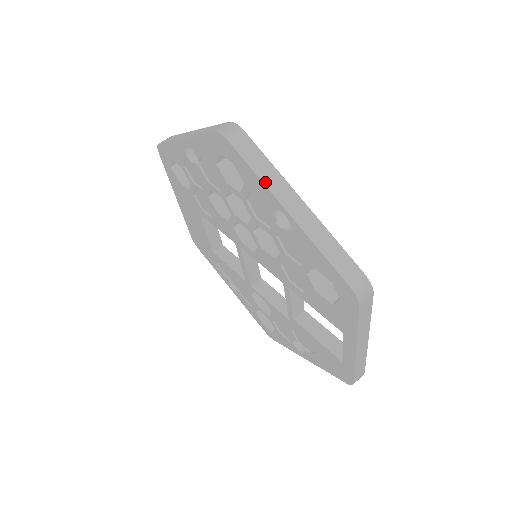
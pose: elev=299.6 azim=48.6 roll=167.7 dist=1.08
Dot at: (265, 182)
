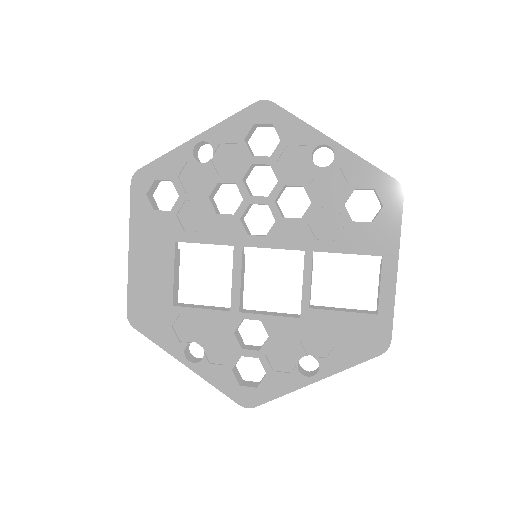
Dot at: (309, 125)
